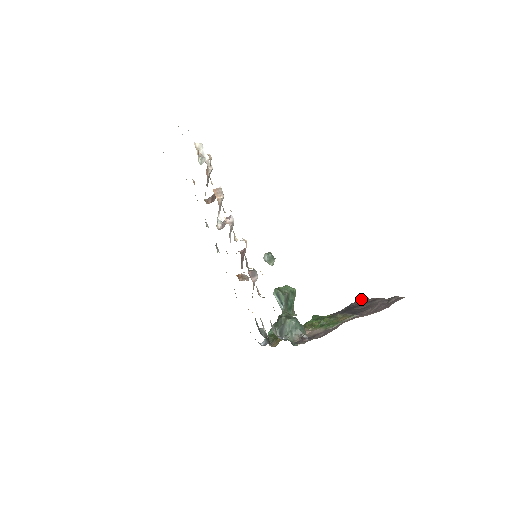
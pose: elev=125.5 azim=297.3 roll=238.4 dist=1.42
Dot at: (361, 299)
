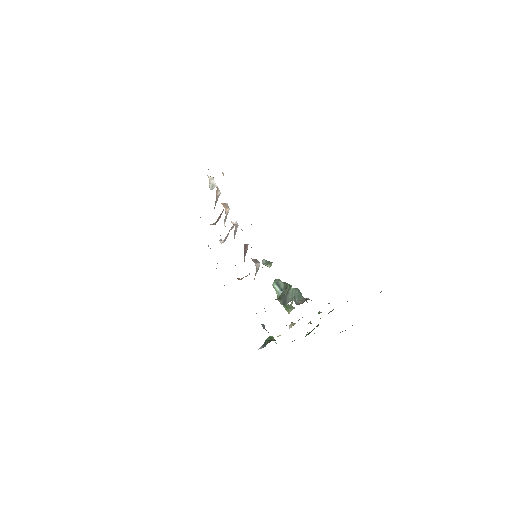
Dot at: occluded
